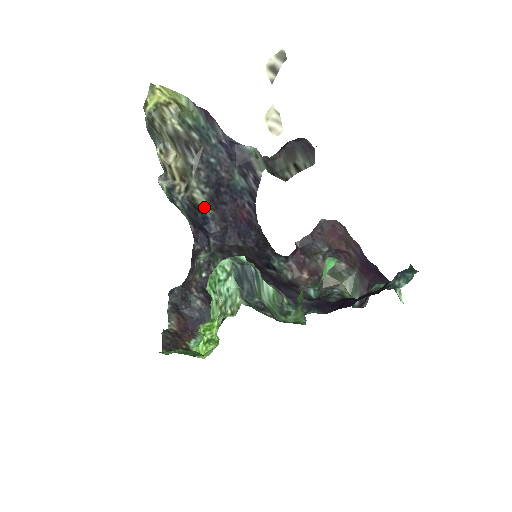
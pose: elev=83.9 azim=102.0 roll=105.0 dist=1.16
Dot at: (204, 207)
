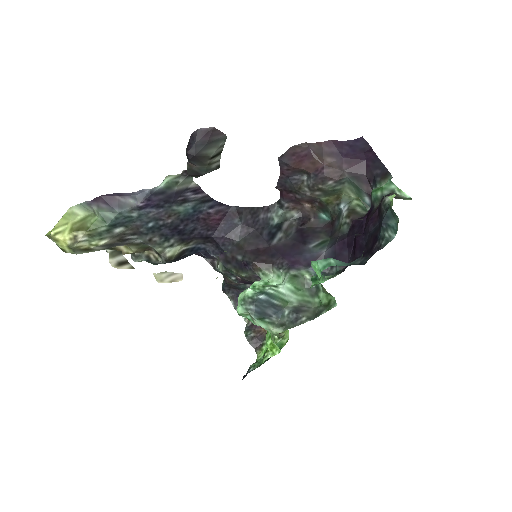
Dot at: (183, 248)
